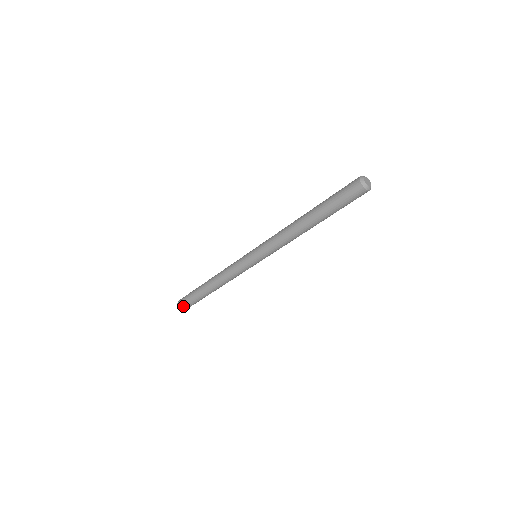
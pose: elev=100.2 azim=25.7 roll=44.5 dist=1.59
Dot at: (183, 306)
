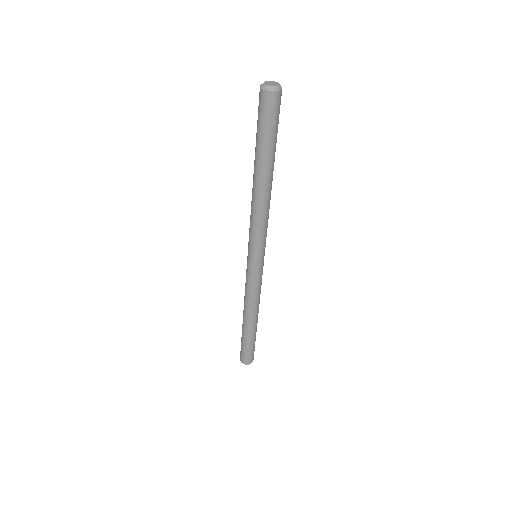
Dot at: (243, 359)
